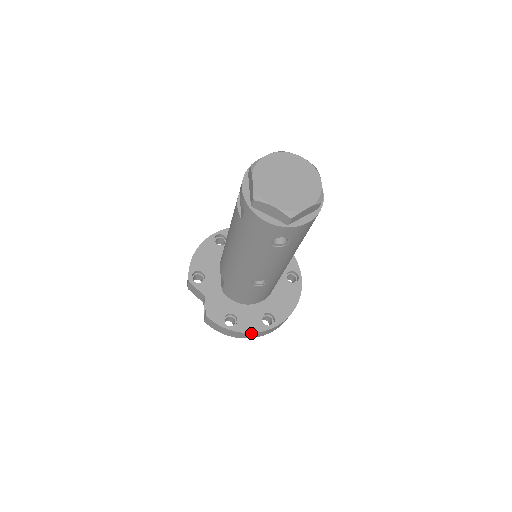
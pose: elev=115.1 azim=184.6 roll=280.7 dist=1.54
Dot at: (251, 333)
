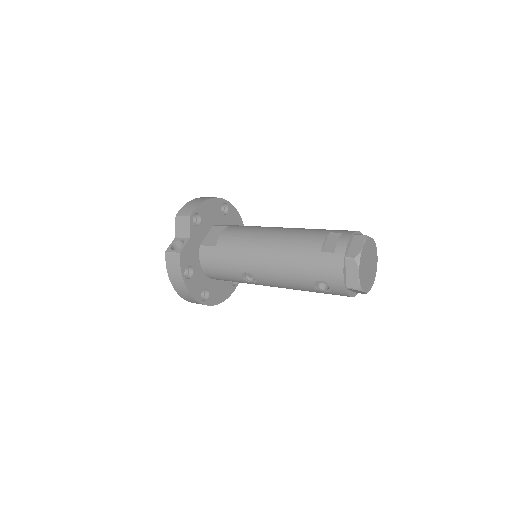
Dot at: (190, 294)
